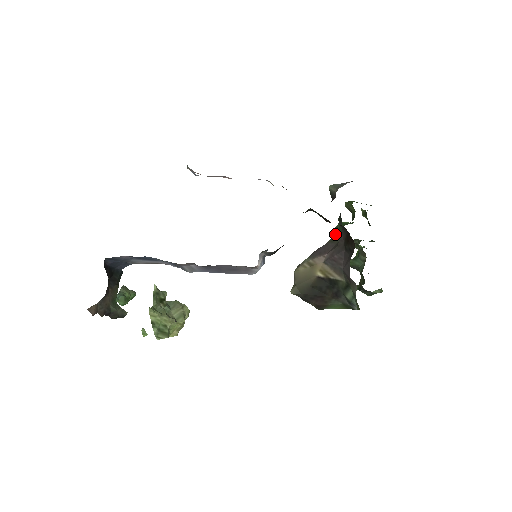
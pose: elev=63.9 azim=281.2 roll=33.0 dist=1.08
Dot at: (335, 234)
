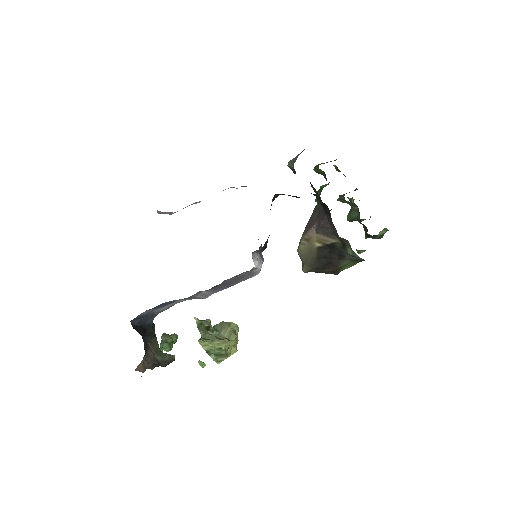
Dot at: occluded
